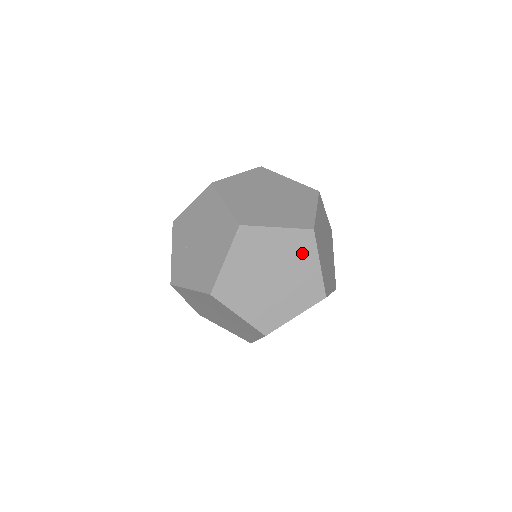
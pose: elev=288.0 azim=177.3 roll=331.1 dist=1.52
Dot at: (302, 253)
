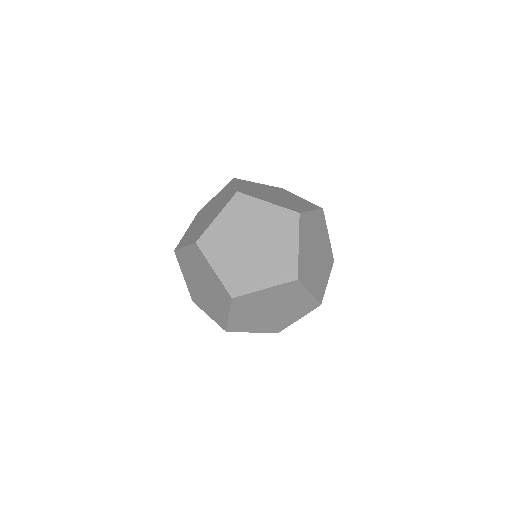
Dot at: (292, 293)
